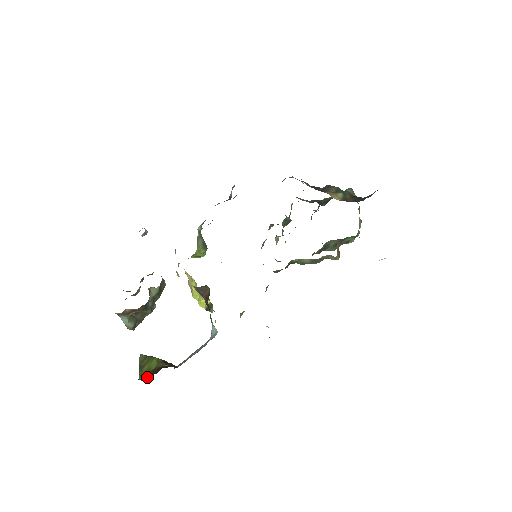
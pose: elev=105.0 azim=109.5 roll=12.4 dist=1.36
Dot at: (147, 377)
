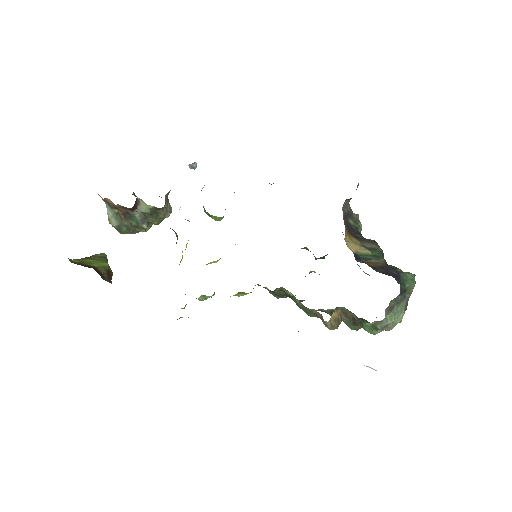
Dot at: (77, 263)
